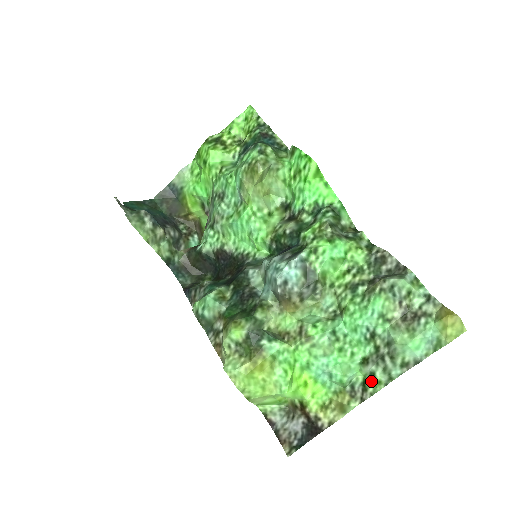
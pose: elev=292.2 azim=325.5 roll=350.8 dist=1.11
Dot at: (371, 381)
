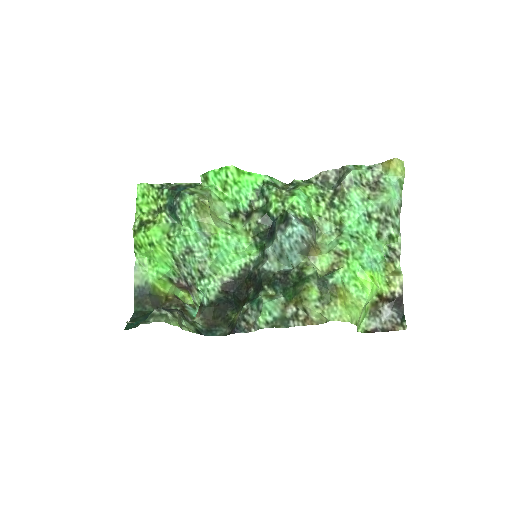
Dot at: (392, 242)
